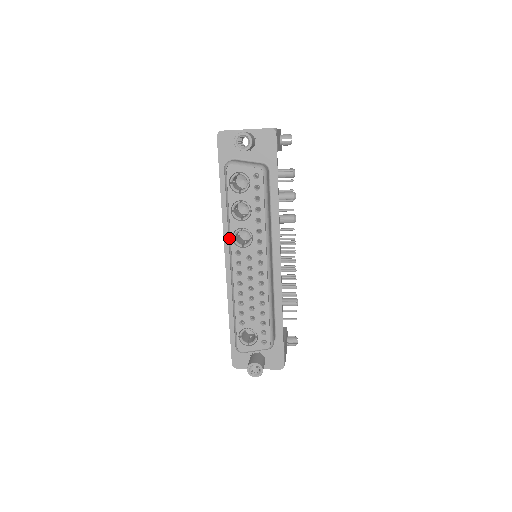
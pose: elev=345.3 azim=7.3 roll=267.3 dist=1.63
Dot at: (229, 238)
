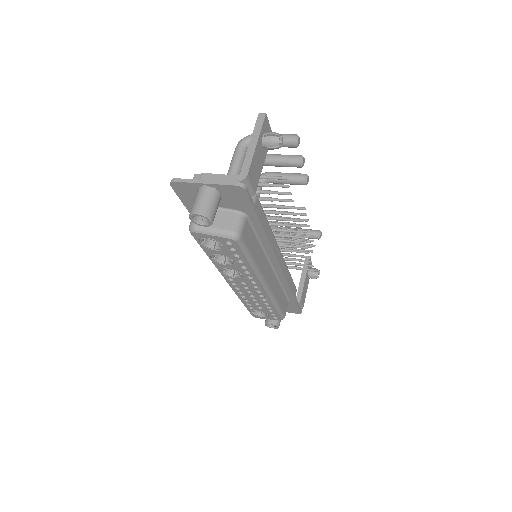
Dot at: (218, 270)
